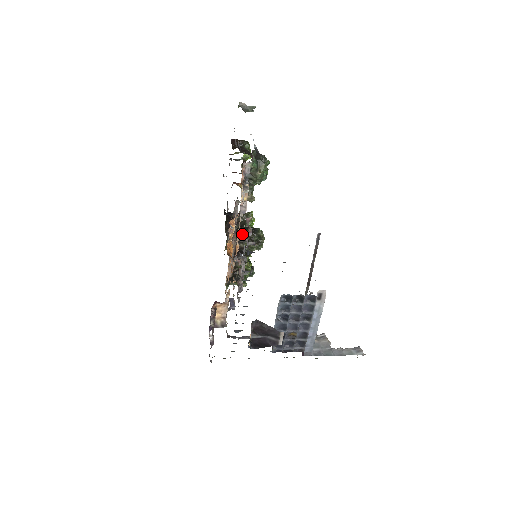
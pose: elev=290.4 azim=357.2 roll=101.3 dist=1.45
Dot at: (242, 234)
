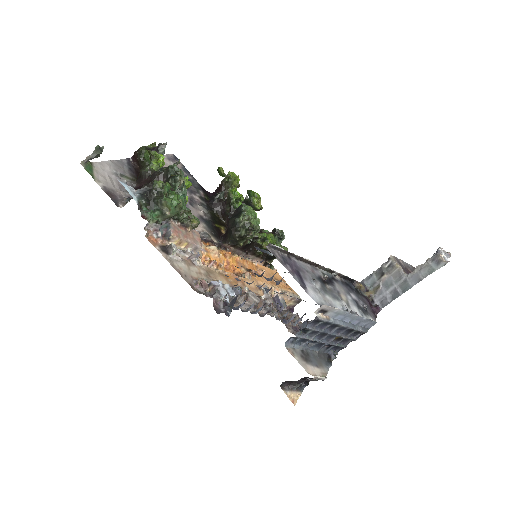
Dot at: (230, 237)
